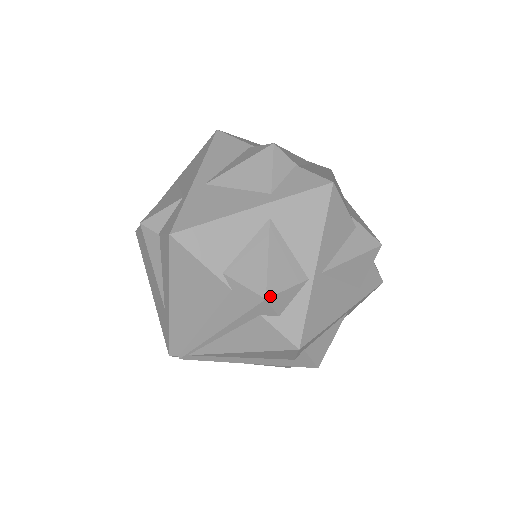
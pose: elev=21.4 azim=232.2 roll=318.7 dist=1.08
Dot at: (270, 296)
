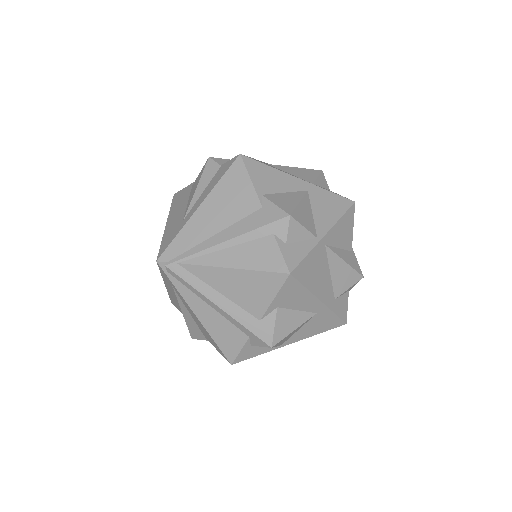
Dot at: (293, 217)
